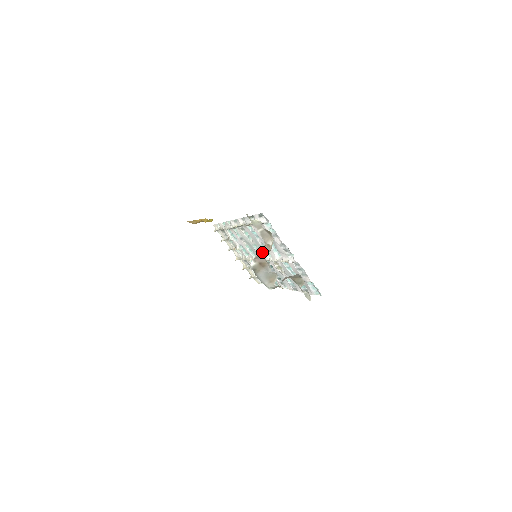
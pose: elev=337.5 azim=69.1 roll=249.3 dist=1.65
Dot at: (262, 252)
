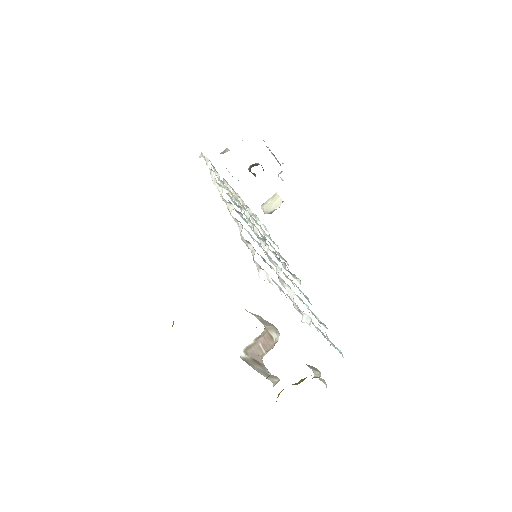
Dot at: (259, 341)
